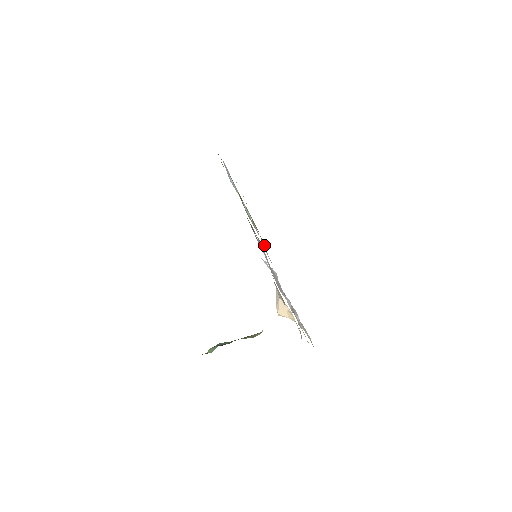
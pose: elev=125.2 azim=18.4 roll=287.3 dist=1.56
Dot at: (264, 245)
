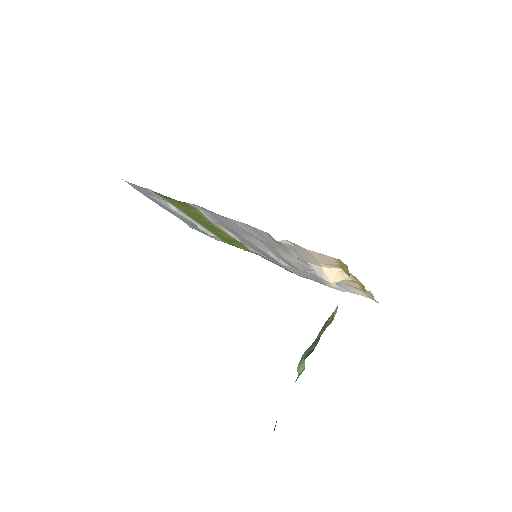
Dot at: (246, 249)
